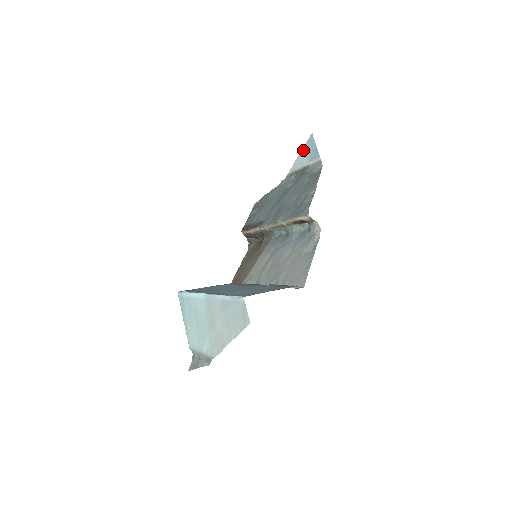
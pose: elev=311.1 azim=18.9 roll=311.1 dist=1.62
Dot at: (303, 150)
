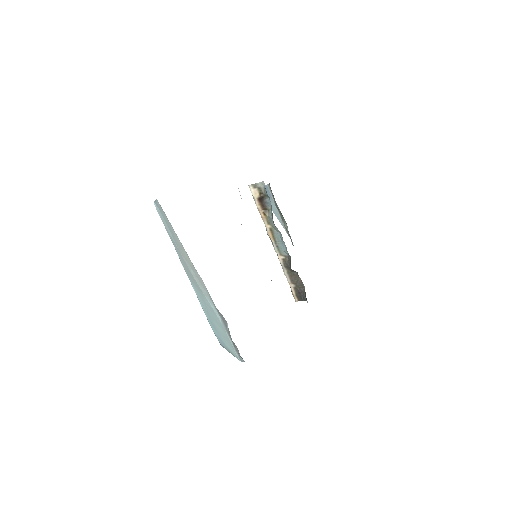
Dot at: occluded
